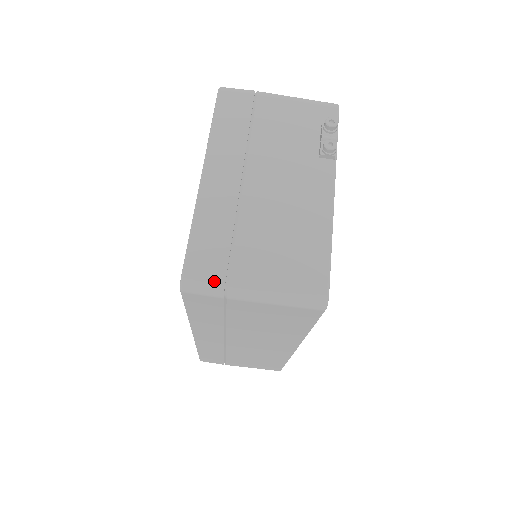
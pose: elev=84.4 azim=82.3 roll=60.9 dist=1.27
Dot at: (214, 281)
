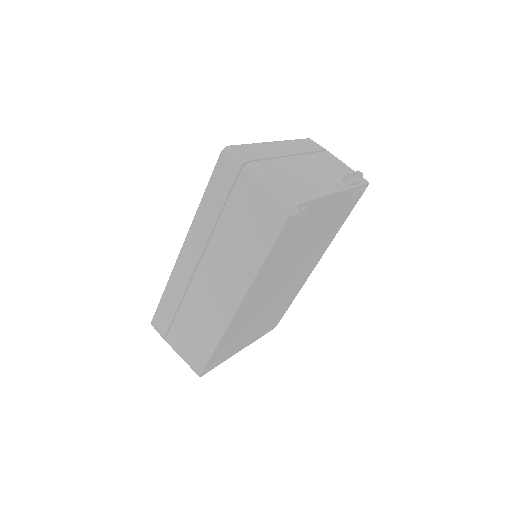
Dot at: (243, 157)
